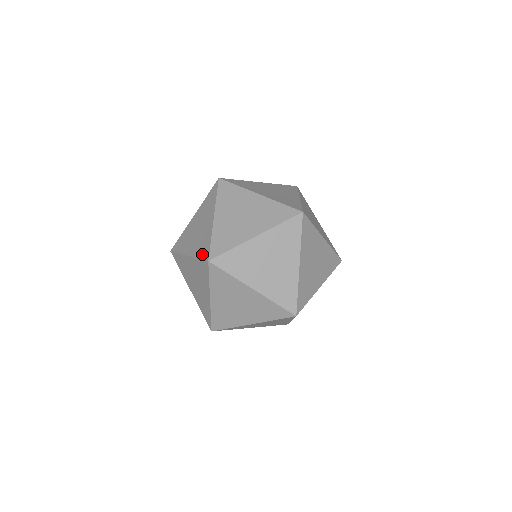
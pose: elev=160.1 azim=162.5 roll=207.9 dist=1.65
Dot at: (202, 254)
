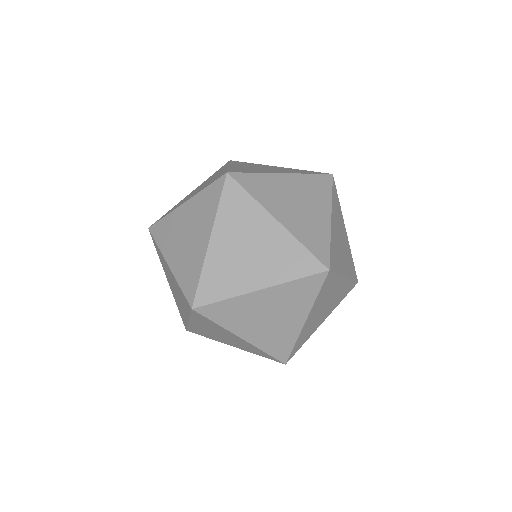
Dot at: (186, 287)
